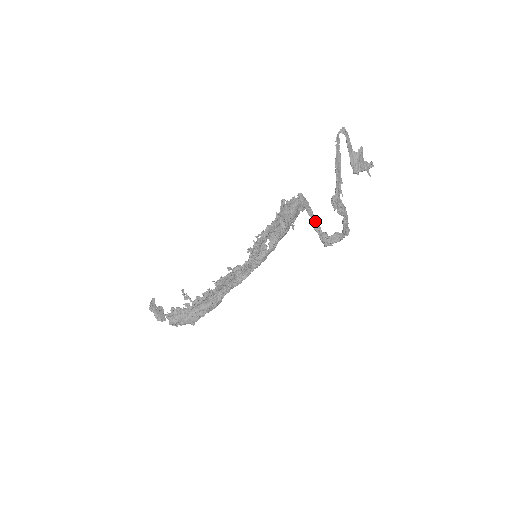
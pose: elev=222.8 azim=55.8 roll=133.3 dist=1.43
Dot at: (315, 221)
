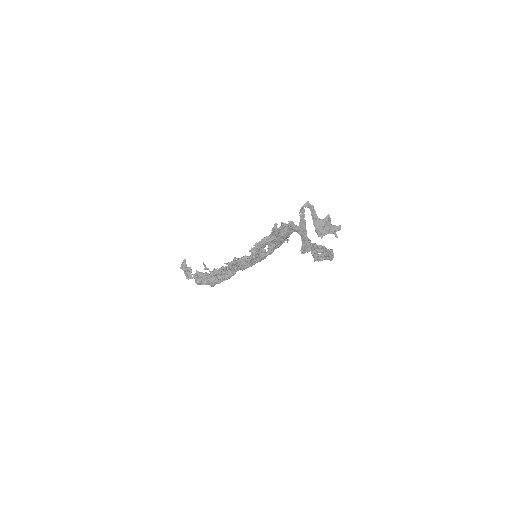
Dot at: occluded
